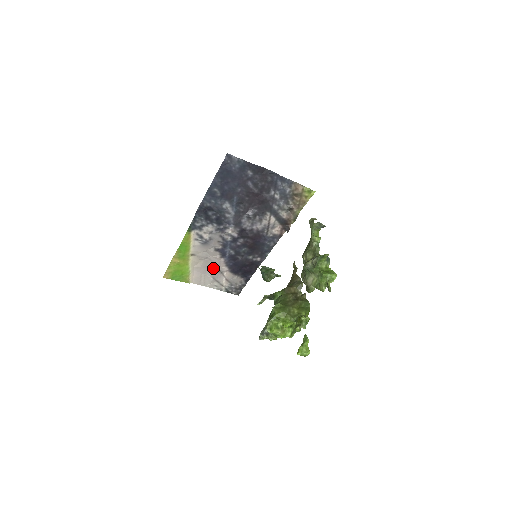
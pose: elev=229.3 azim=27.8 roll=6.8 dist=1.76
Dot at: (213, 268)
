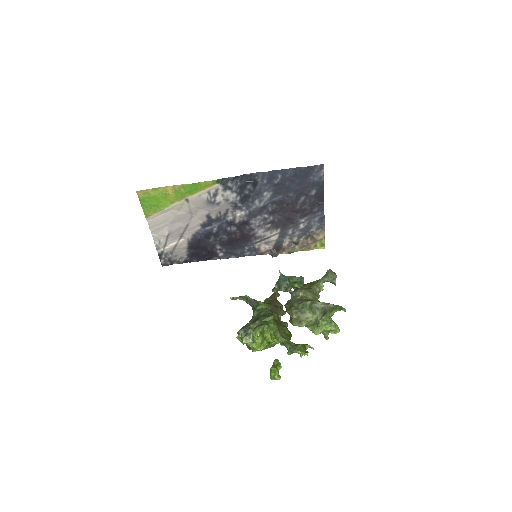
Dot at: (182, 226)
